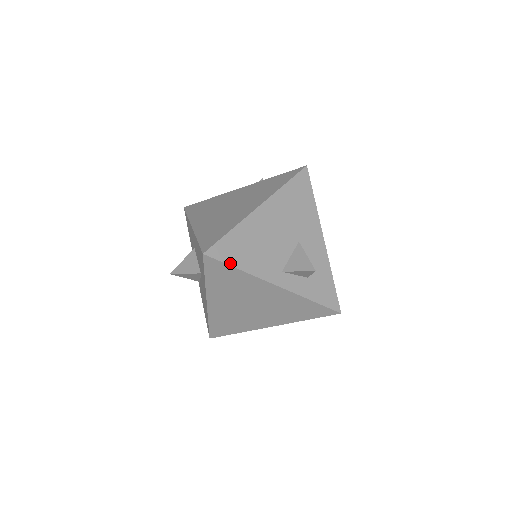
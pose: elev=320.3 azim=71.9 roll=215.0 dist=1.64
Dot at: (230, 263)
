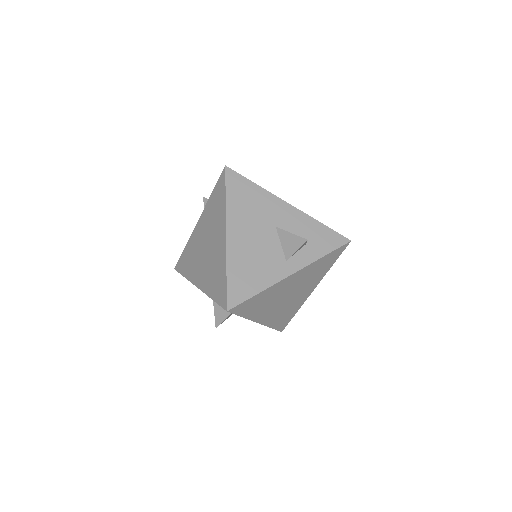
Dot at: (249, 296)
